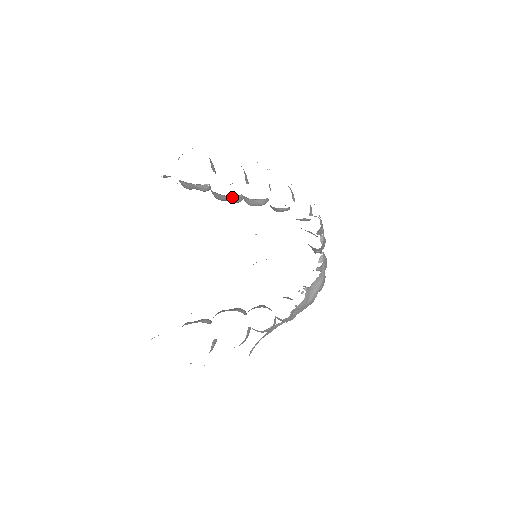
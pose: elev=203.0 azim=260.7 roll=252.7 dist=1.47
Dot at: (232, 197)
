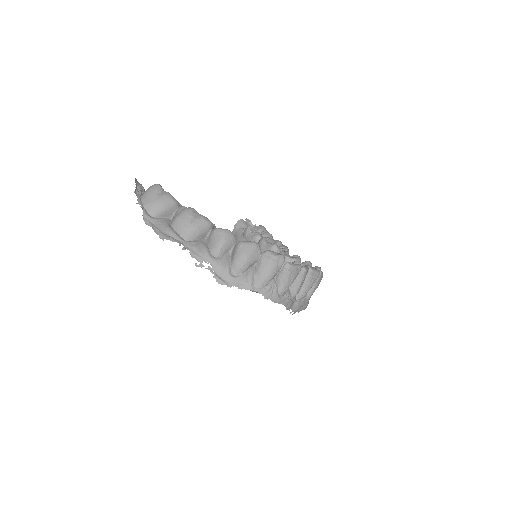
Dot at: occluded
